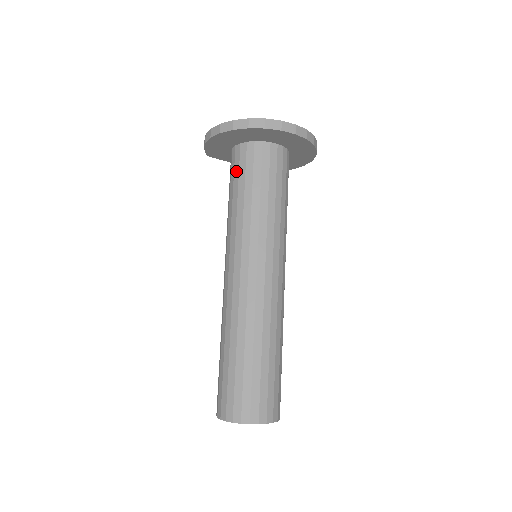
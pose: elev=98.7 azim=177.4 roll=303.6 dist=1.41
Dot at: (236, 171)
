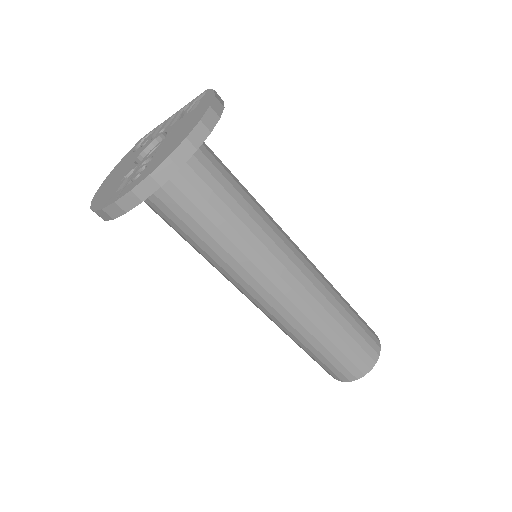
Dot at: occluded
